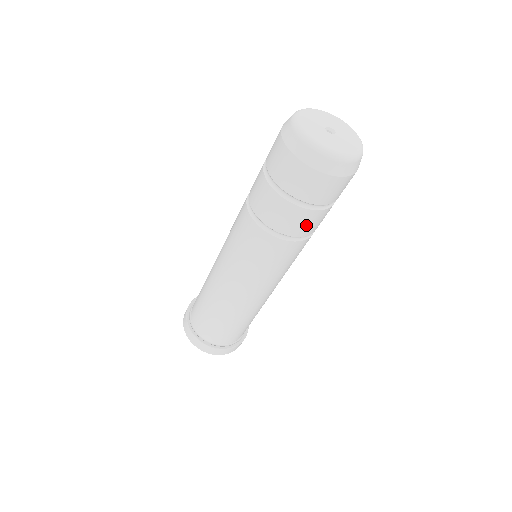
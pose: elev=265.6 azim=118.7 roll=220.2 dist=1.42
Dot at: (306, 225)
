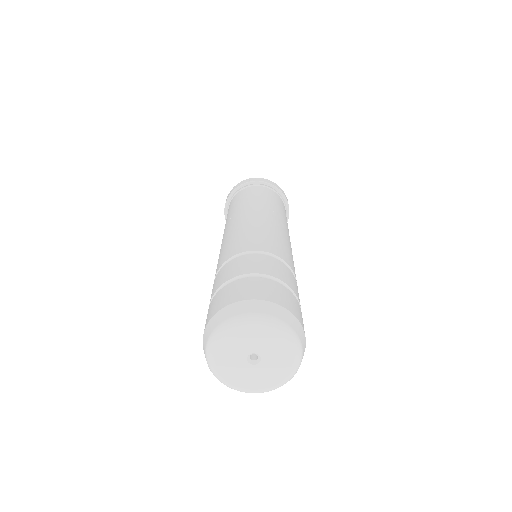
Dot at: occluded
